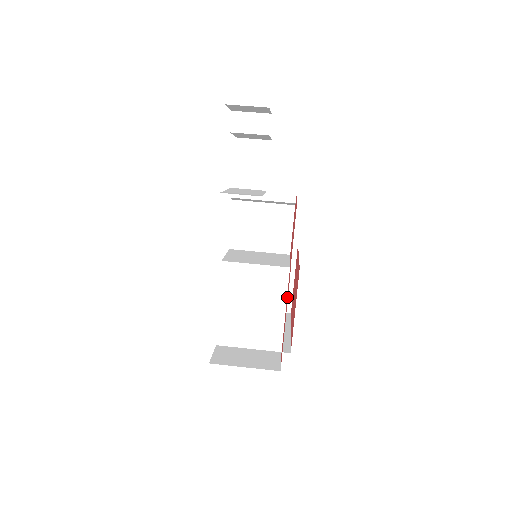
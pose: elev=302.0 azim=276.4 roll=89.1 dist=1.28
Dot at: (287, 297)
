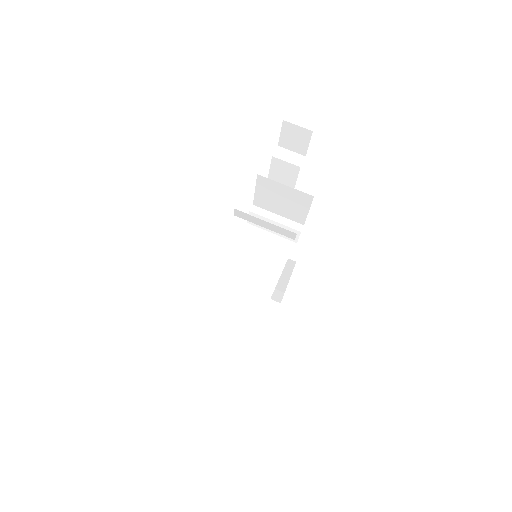
Dot at: occluded
